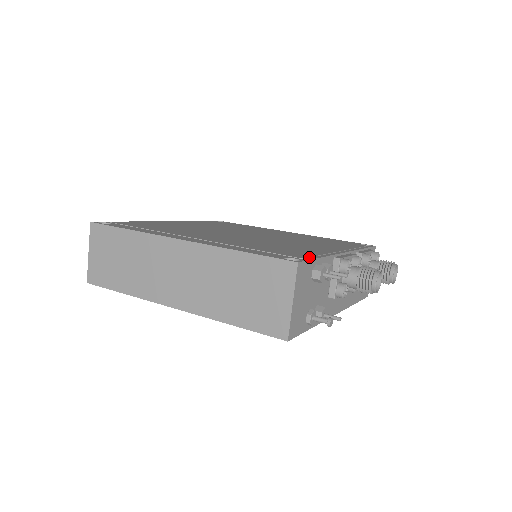
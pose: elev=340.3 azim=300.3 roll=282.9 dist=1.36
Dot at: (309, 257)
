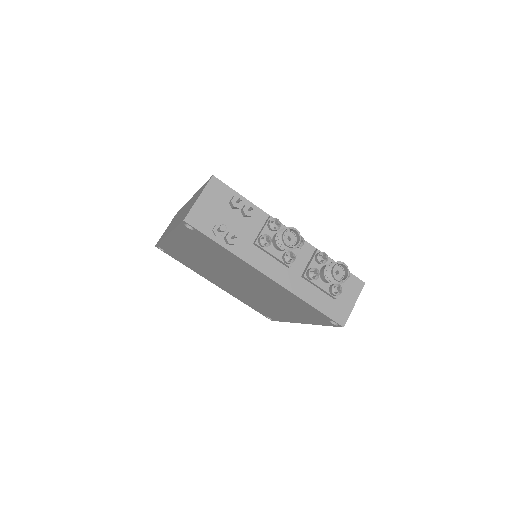
Dot at: (236, 193)
